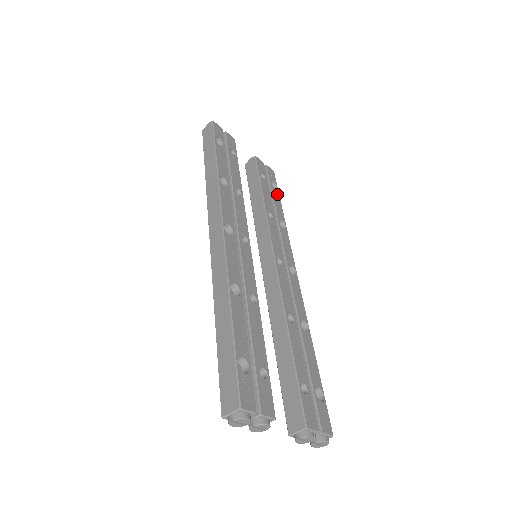
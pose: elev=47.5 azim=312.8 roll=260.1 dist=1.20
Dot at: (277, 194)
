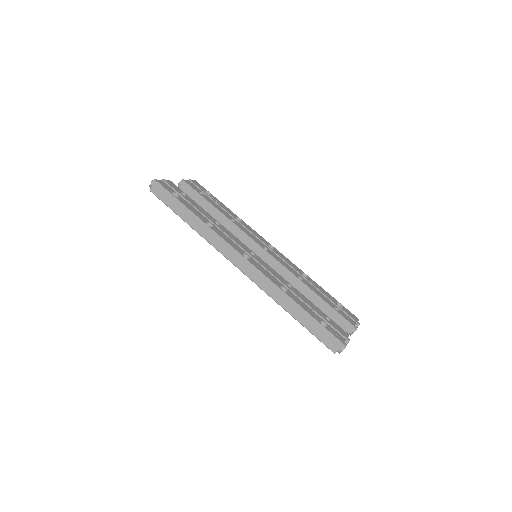
Dot at: (215, 198)
